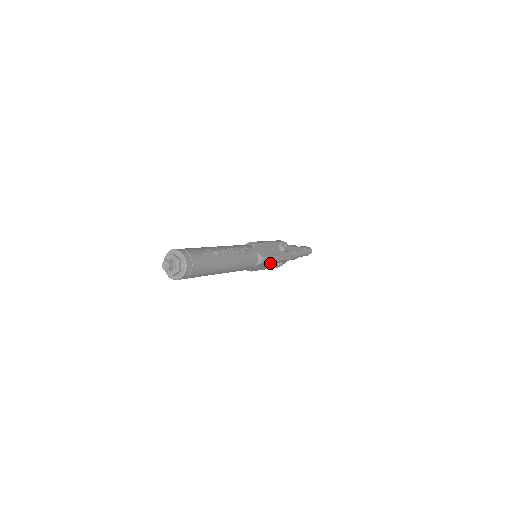
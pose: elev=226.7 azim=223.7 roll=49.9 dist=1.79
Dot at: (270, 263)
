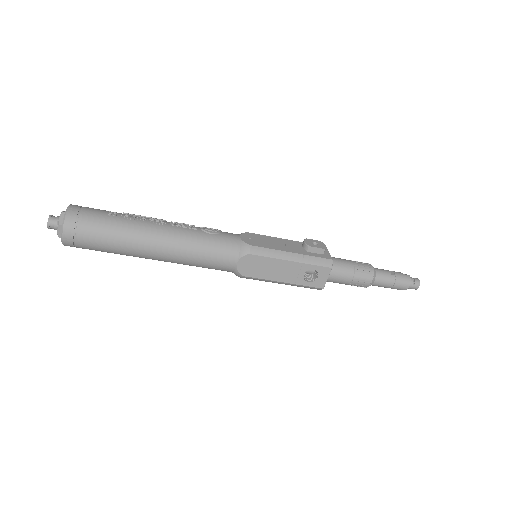
Dot at: (277, 263)
